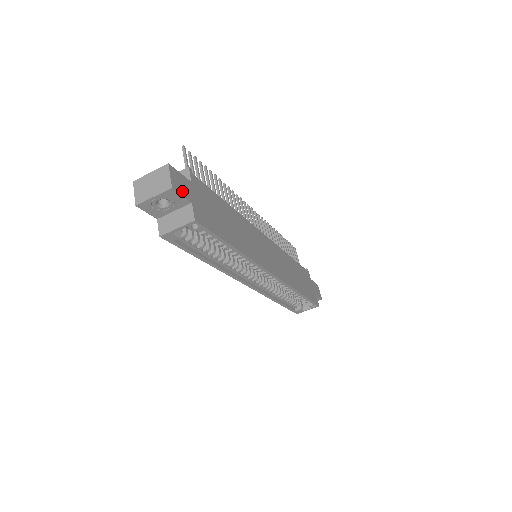
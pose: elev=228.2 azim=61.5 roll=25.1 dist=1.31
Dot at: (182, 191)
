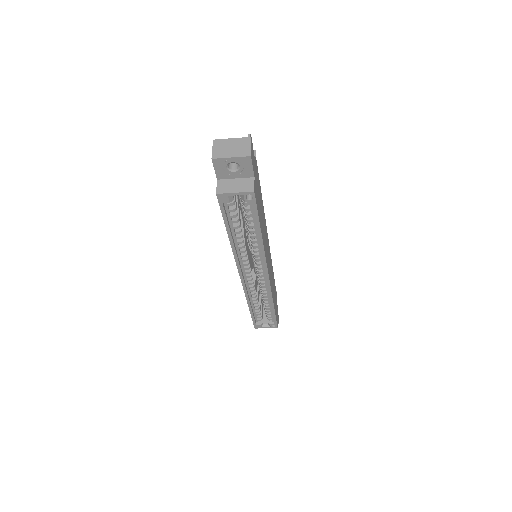
Dot at: (253, 164)
